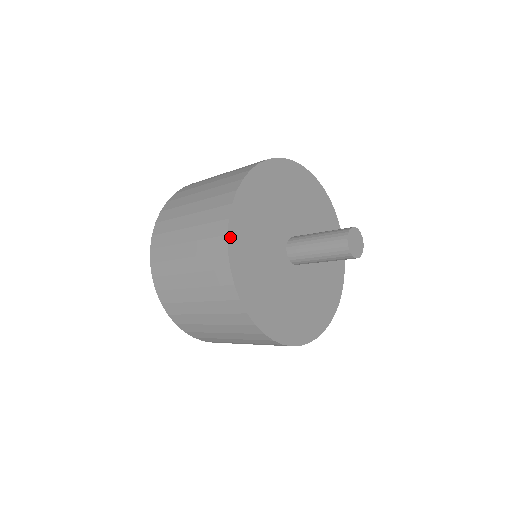
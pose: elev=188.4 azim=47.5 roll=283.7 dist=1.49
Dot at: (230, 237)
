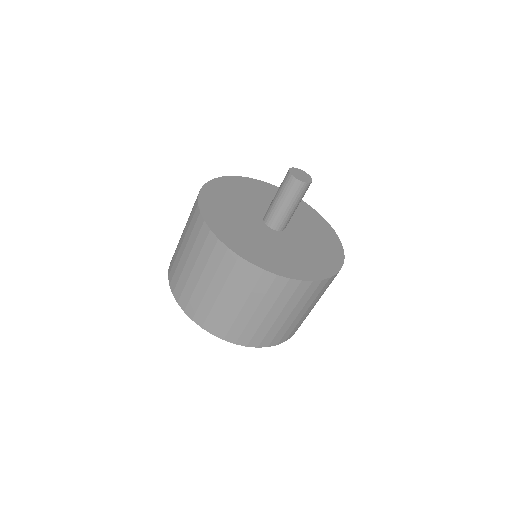
Dot at: (231, 248)
